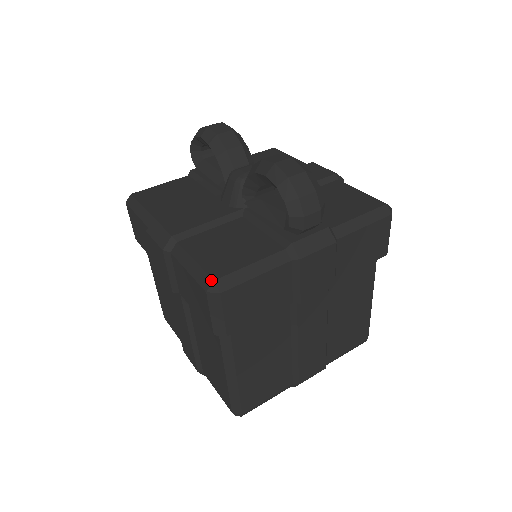
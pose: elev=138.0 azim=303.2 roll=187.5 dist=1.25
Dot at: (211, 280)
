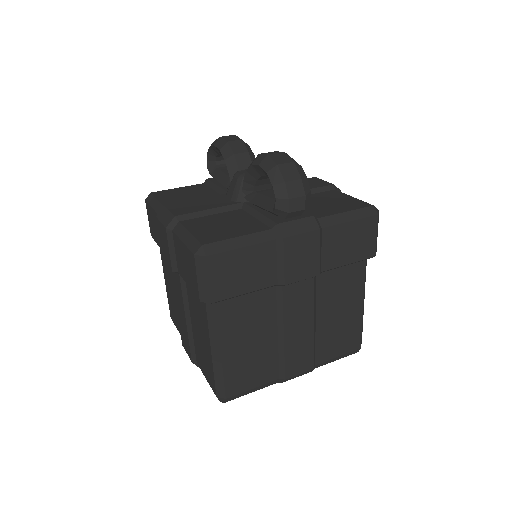
Dot at: (200, 245)
